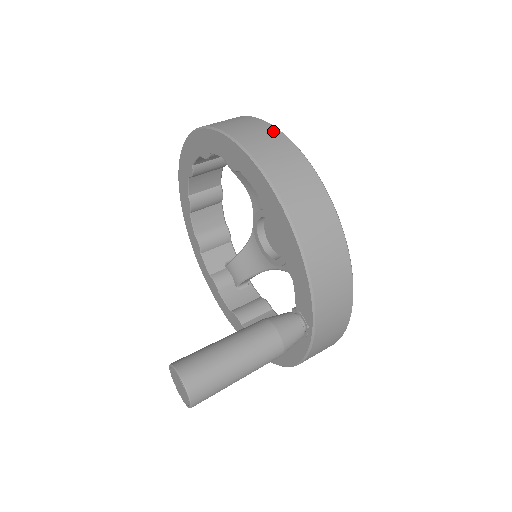
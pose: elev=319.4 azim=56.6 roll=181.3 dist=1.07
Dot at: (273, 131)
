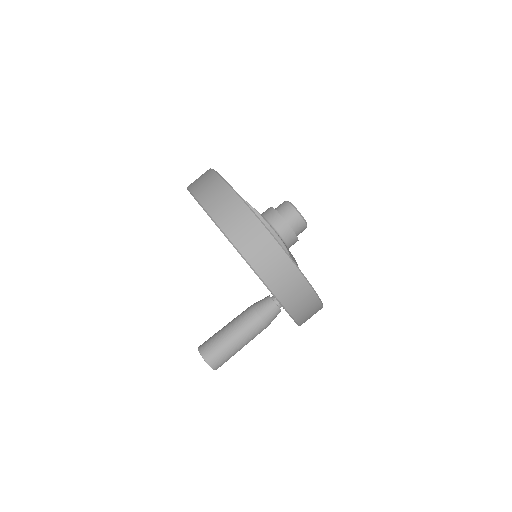
Dot at: (219, 182)
